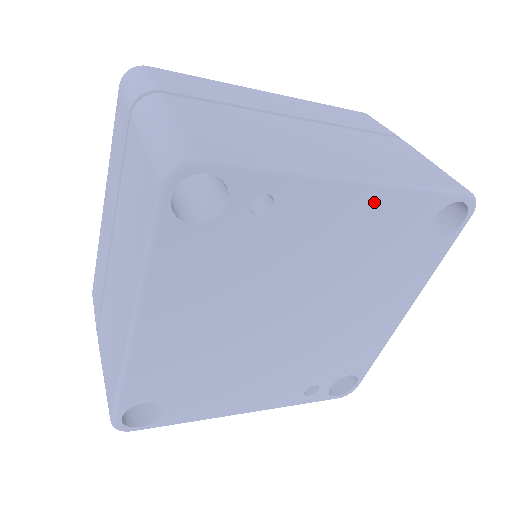
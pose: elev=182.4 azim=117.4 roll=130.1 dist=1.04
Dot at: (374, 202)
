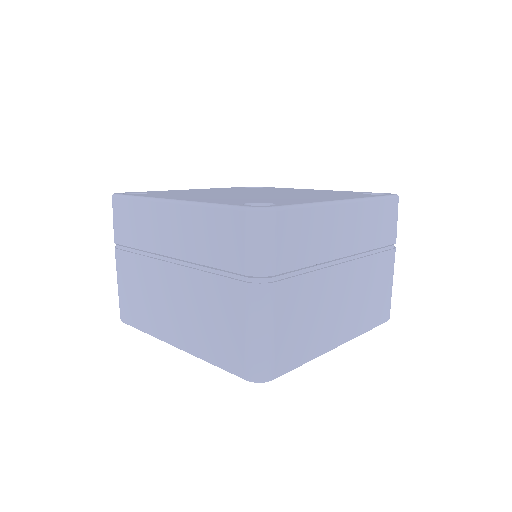
Dot at: occluded
